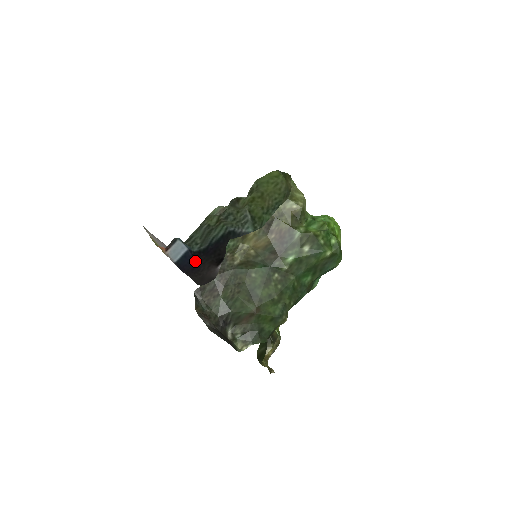
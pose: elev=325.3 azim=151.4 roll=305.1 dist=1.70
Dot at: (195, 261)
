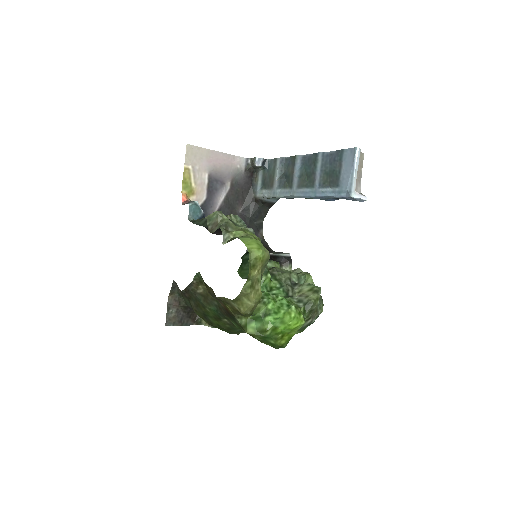
Dot at: occluded
